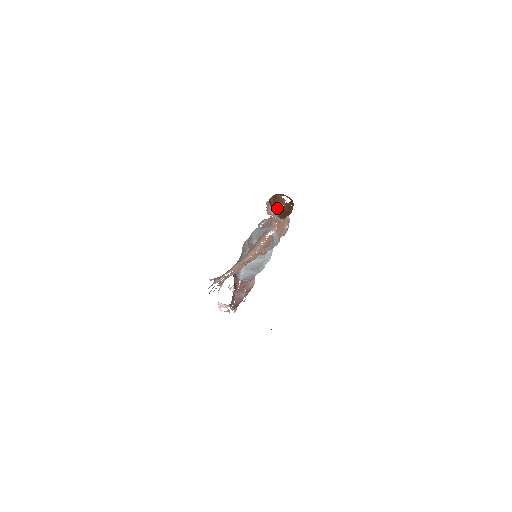
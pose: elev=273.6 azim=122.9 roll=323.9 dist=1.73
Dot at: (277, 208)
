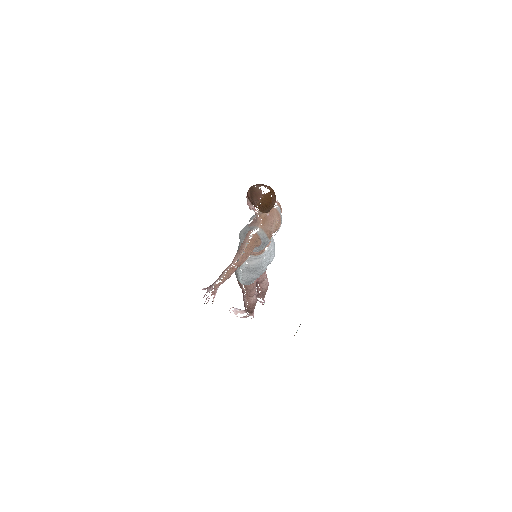
Dot at: (255, 201)
